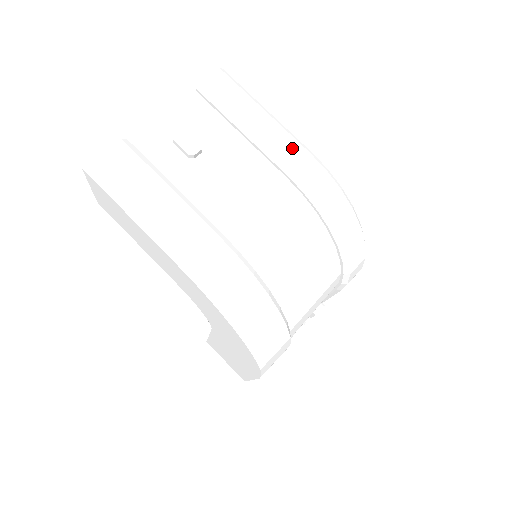
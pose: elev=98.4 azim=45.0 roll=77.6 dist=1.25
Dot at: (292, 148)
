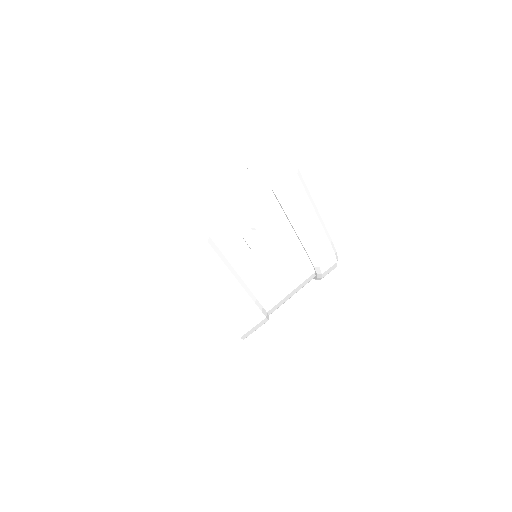
Dot at: (322, 242)
